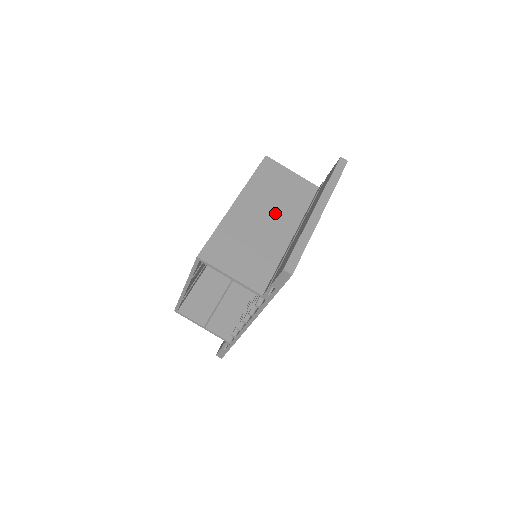
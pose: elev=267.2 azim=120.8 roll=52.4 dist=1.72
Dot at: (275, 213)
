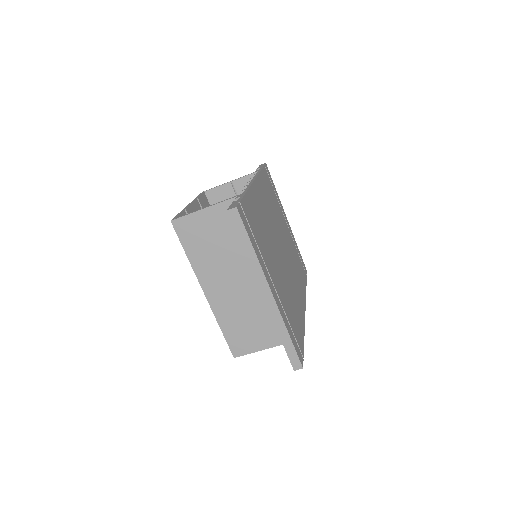
Dot at: (236, 269)
